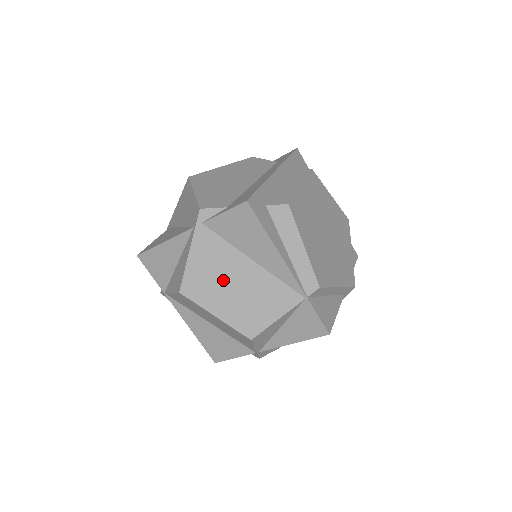
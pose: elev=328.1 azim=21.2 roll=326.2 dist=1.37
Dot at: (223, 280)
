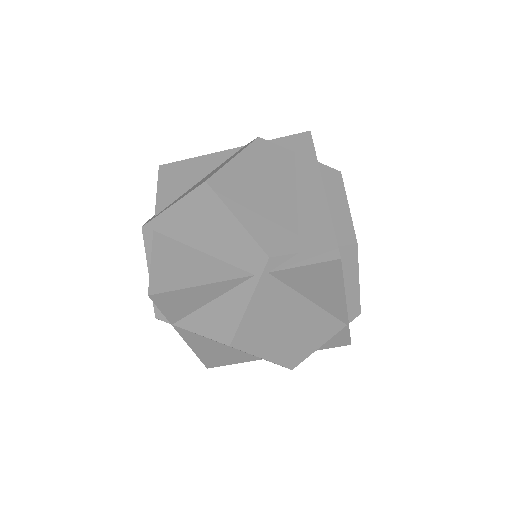
Dot at: (278, 325)
